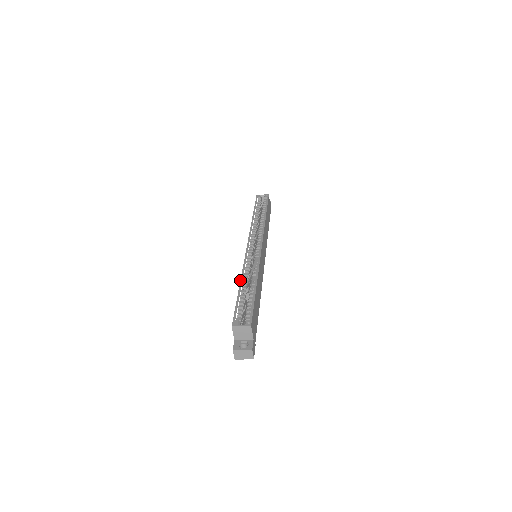
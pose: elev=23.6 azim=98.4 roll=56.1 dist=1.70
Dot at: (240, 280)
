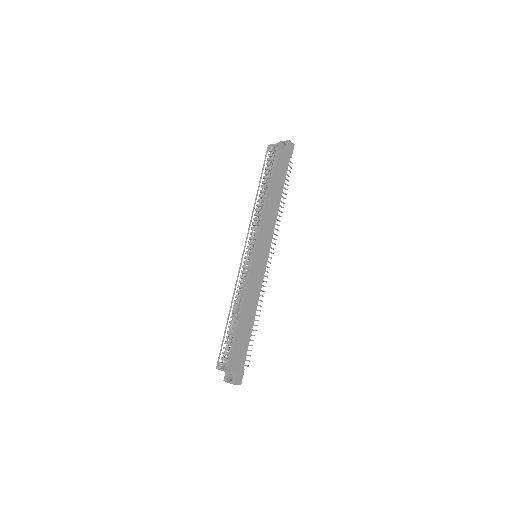
Dot at: occluded
